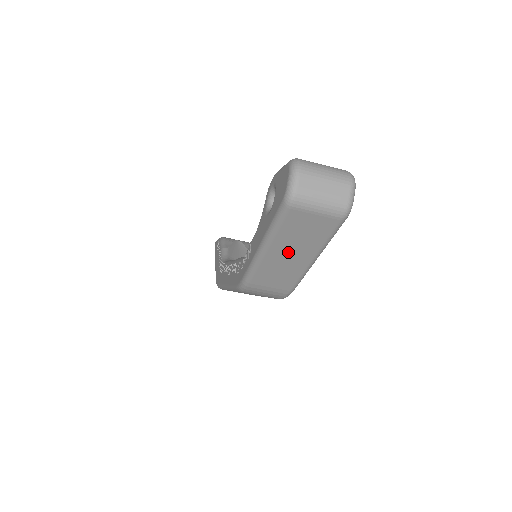
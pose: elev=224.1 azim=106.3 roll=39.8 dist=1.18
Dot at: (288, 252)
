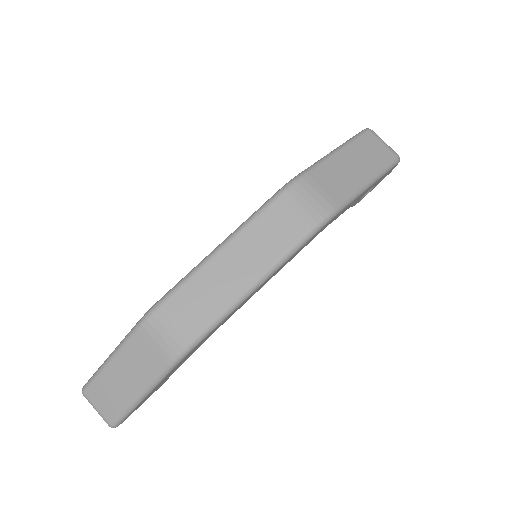
Dot at: (354, 161)
